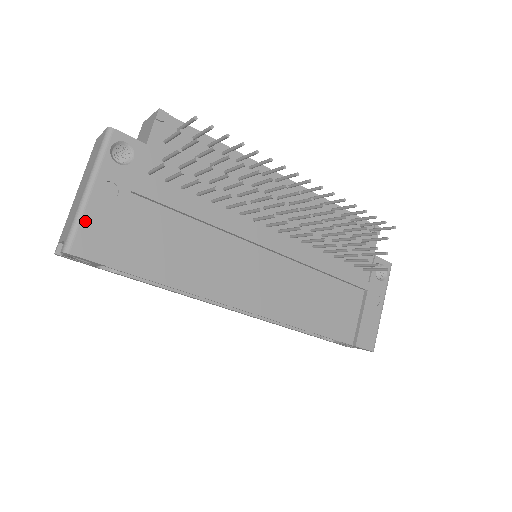
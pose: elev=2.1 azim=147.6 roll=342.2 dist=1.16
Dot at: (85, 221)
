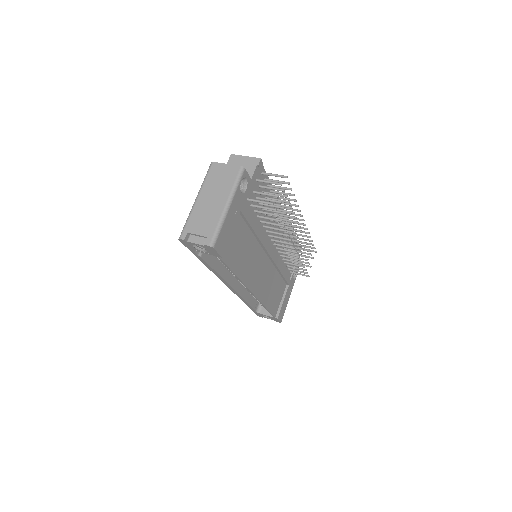
Dot at: (223, 228)
